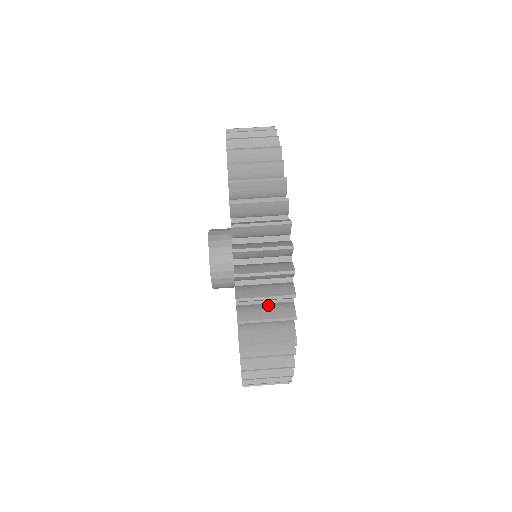
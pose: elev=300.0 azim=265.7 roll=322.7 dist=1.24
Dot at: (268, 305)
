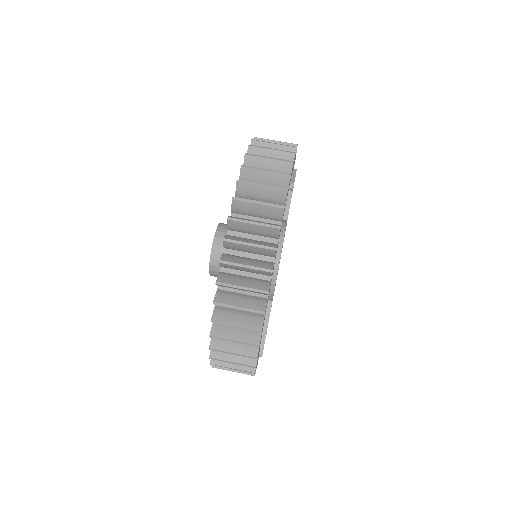
Dot at: occluded
